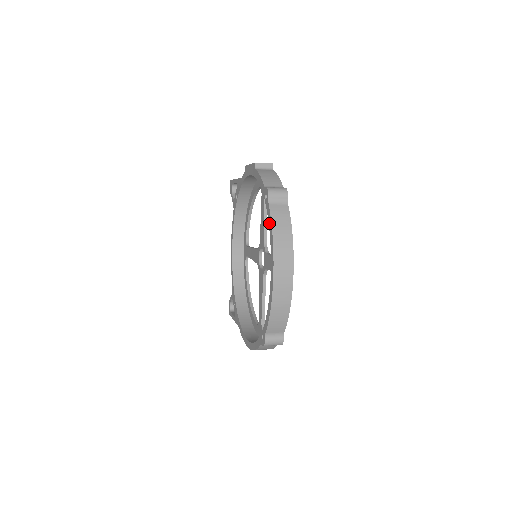
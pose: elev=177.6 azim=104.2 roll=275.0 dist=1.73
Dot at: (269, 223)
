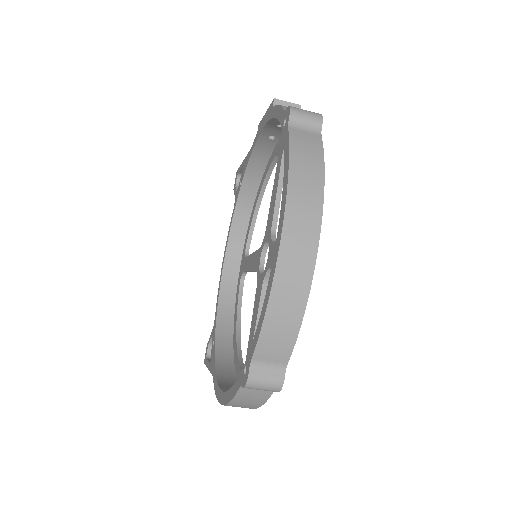
Dot at: (285, 155)
